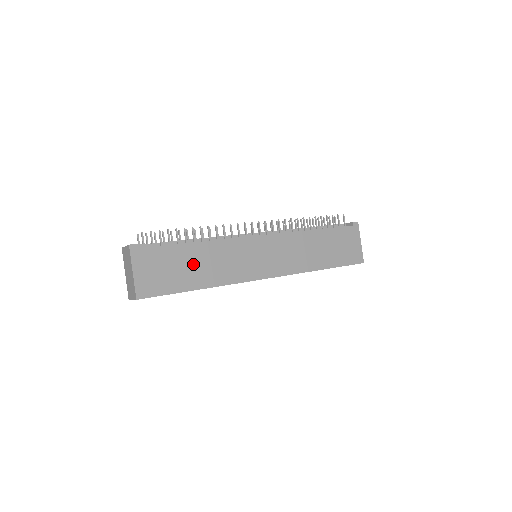
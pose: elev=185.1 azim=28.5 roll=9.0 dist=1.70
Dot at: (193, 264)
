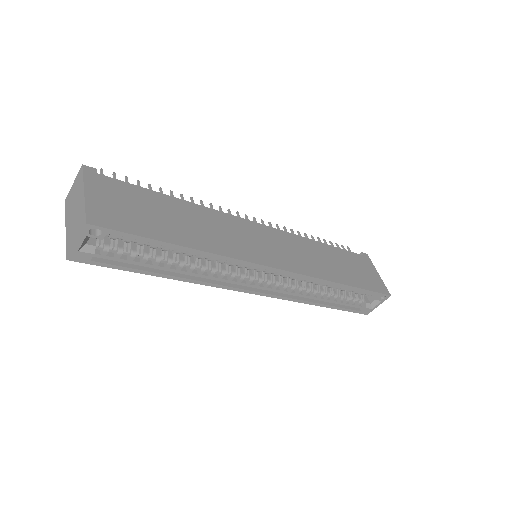
Dot at: (175, 217)
